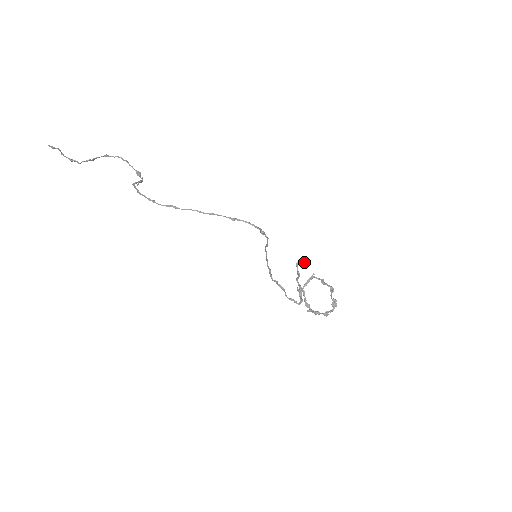
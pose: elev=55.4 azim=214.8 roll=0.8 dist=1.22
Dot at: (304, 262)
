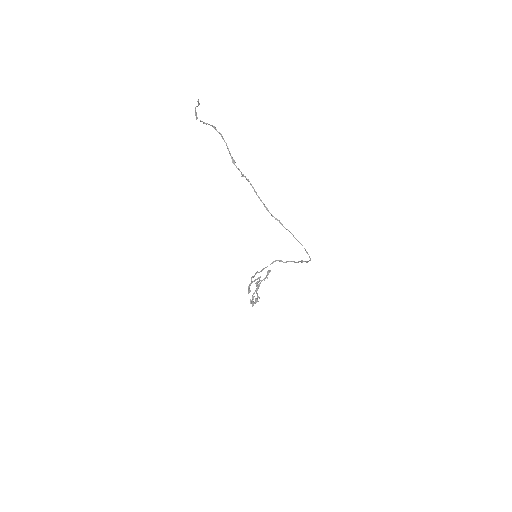
Dot at: occluded
